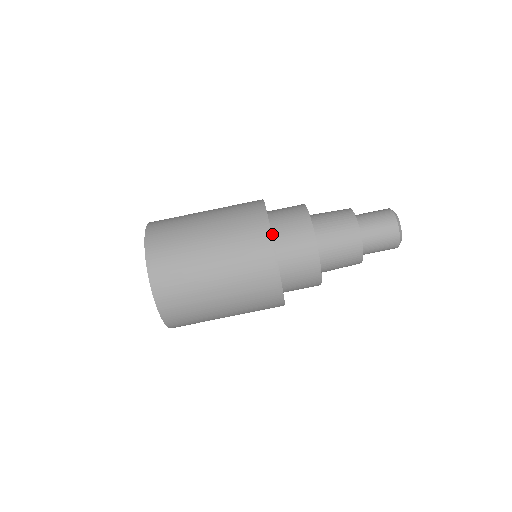
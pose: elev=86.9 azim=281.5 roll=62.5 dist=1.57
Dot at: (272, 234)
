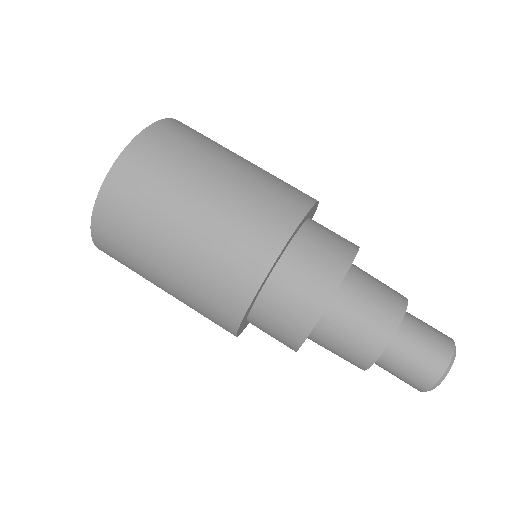
Dot at: (269, 278)
